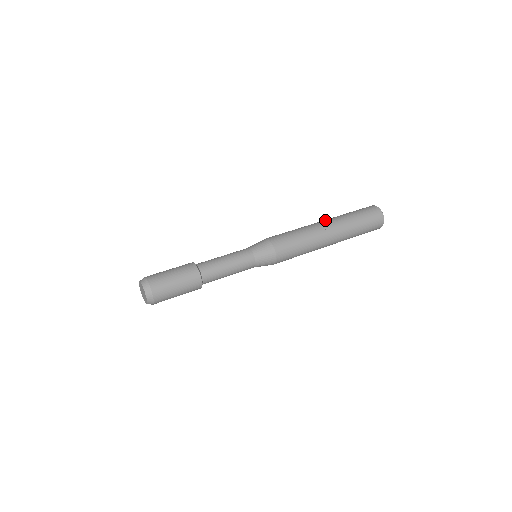
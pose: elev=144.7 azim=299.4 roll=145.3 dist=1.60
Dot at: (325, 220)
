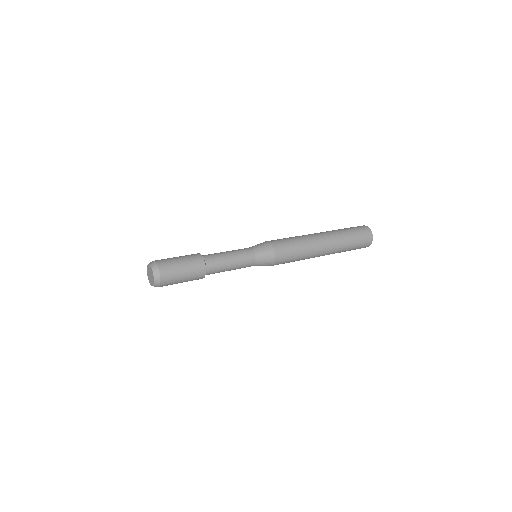
Dot at: (324, 234)
